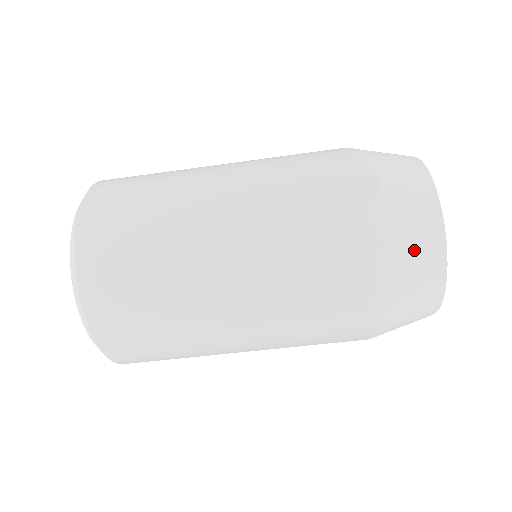
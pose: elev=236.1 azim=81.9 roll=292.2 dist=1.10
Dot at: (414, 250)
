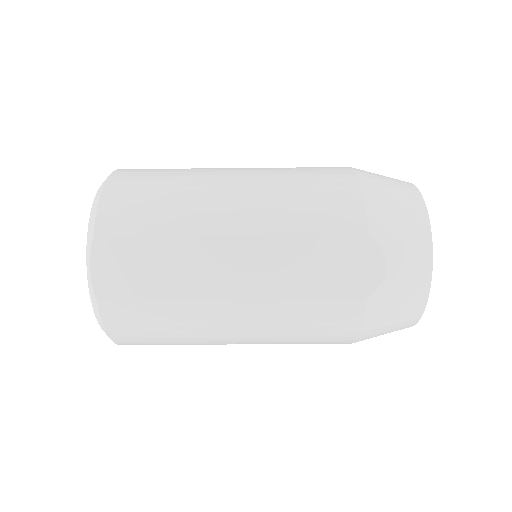
Dot at: (395, 320)
